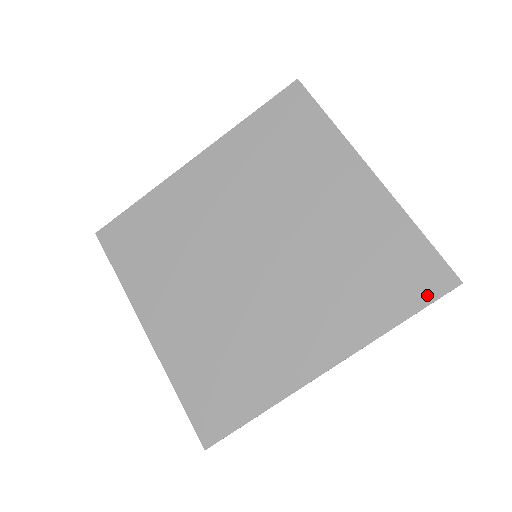
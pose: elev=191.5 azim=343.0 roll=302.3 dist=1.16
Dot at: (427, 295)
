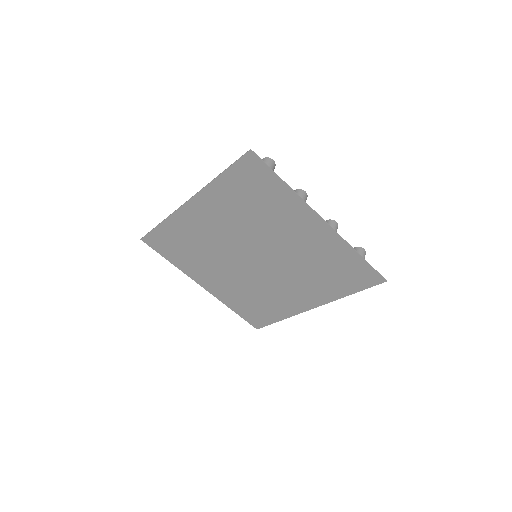
Dot at: (366, 285)
